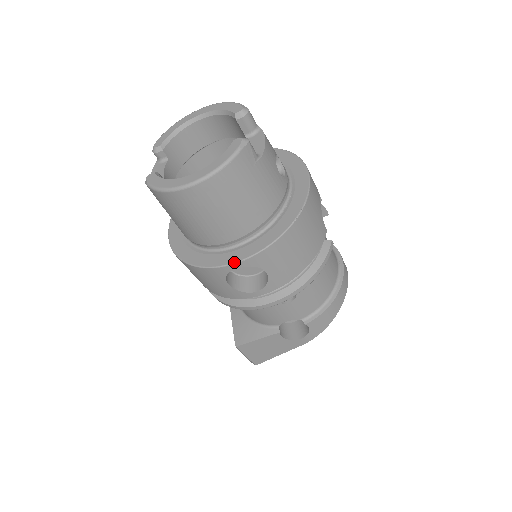
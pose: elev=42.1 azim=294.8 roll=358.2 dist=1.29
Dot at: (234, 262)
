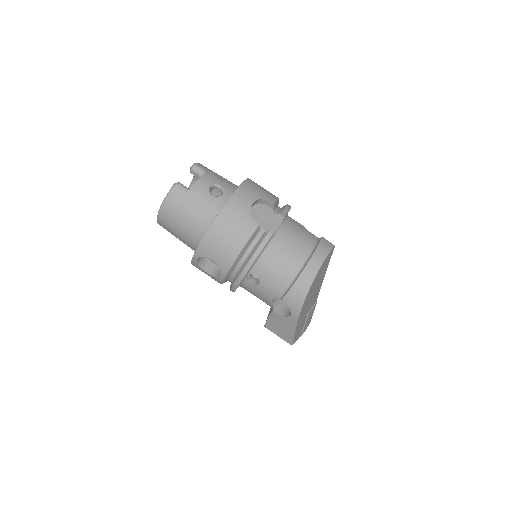
Dot at: (193, 256)
